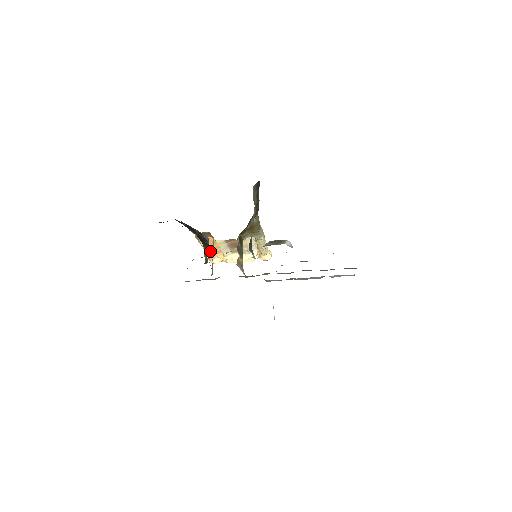
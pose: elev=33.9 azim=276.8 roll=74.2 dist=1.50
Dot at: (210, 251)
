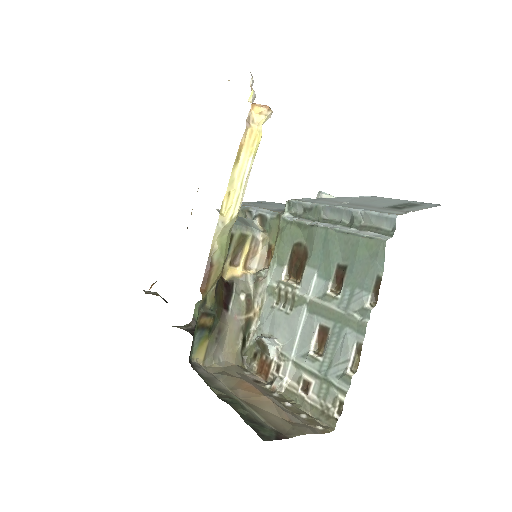
Dot at: occluded
